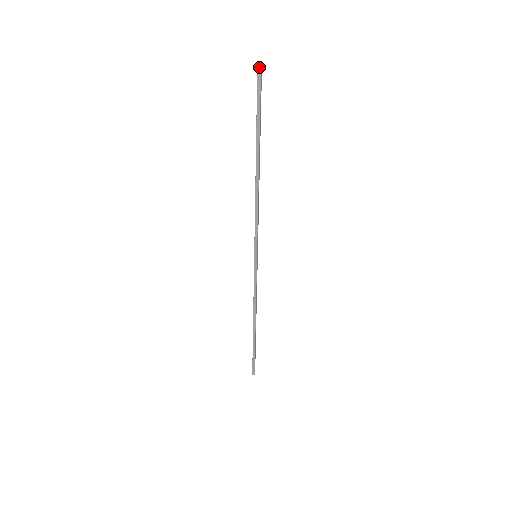
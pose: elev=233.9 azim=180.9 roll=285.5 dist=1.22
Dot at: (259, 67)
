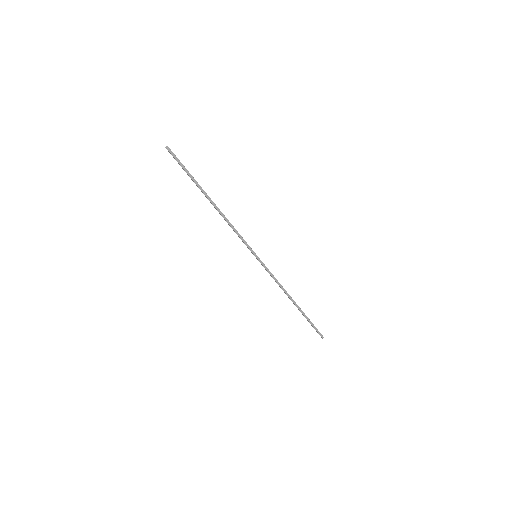
Dot at: occluded
